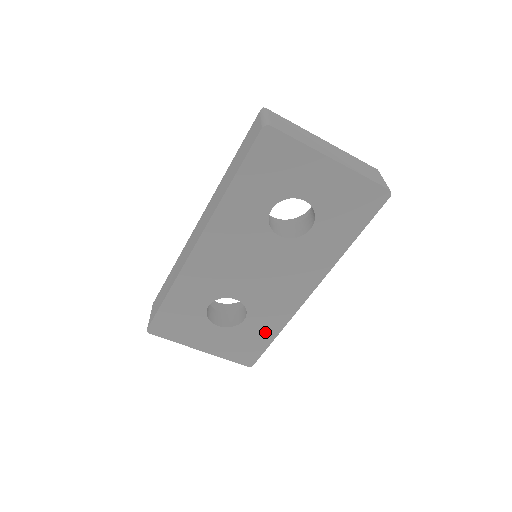
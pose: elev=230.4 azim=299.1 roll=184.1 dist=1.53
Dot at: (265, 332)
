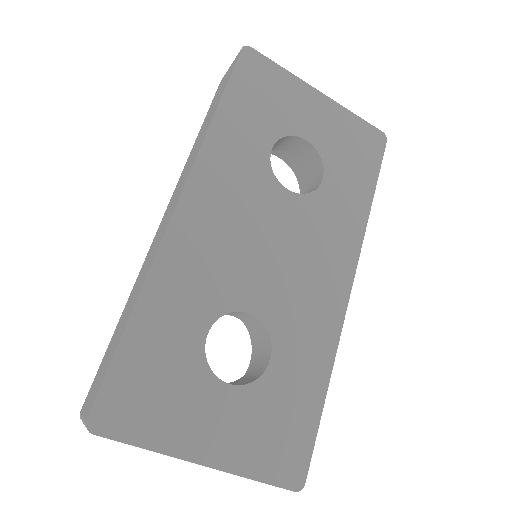
Dot at: (307, 385)
